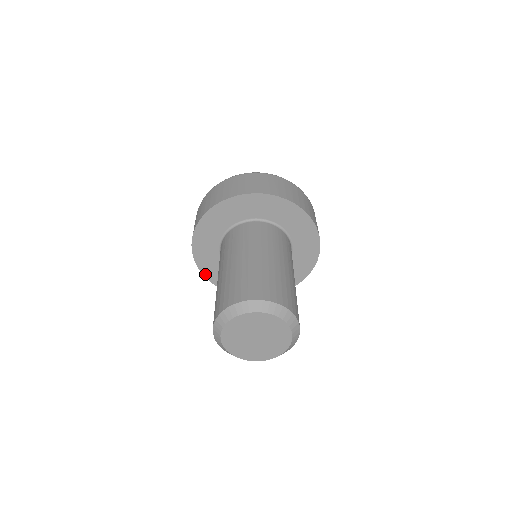
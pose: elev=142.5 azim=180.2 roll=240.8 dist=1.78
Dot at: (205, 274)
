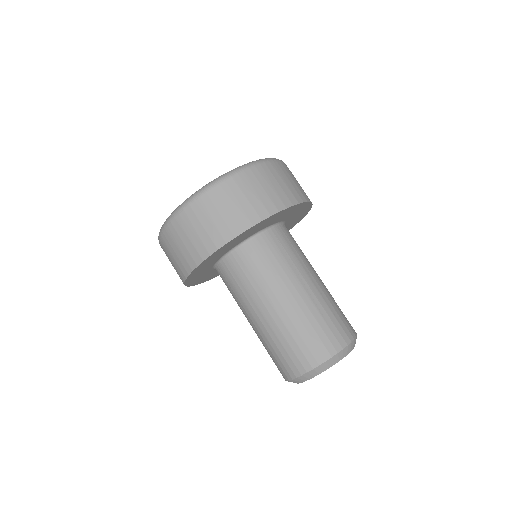
Dot at: occluded
